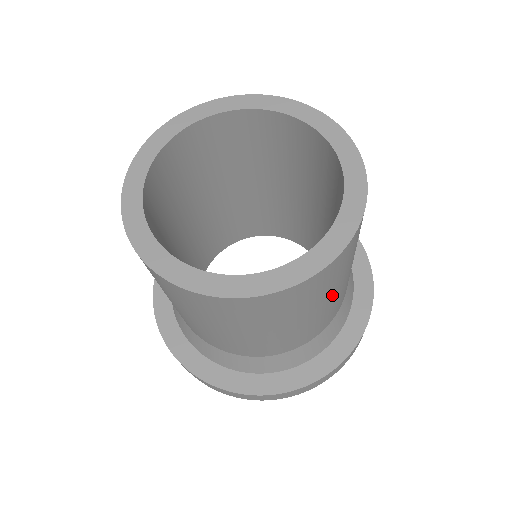
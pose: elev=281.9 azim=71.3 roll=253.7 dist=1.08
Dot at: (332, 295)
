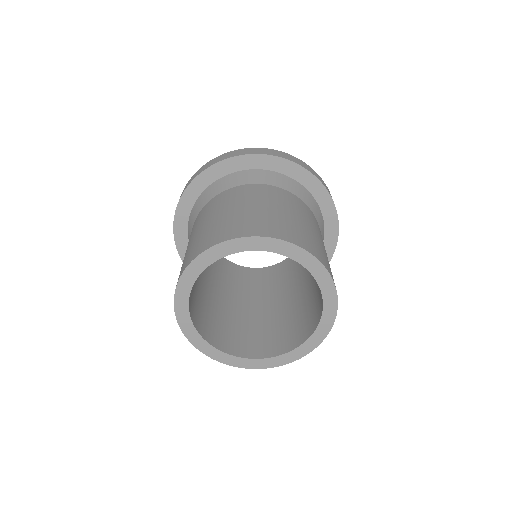
Dot at: occluded
